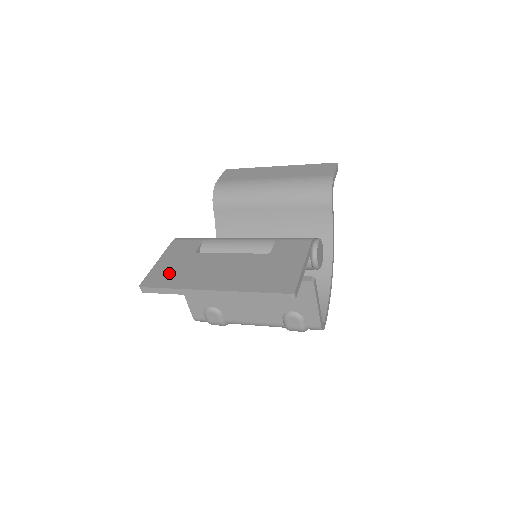
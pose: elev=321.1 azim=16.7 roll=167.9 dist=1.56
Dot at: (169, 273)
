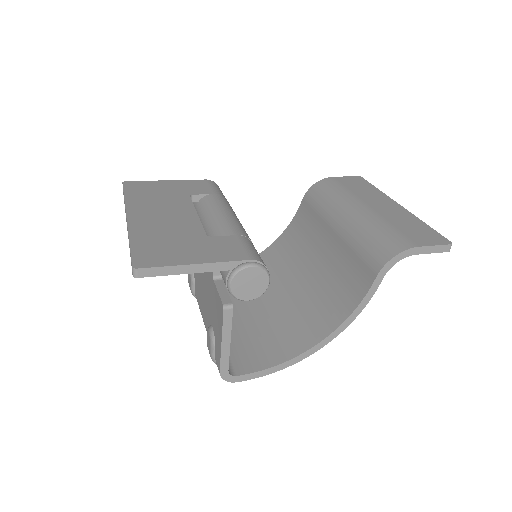
Dot at: (149, 190)
